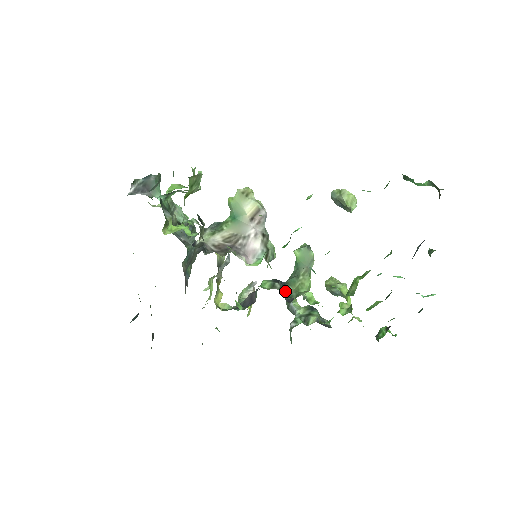
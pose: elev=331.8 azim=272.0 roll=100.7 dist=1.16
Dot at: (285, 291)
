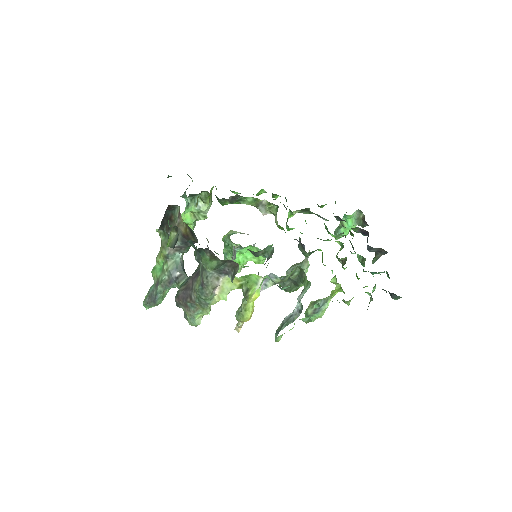
Dot at: occluded
